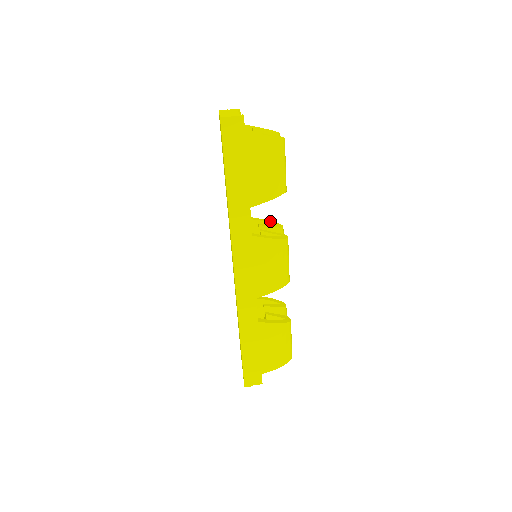
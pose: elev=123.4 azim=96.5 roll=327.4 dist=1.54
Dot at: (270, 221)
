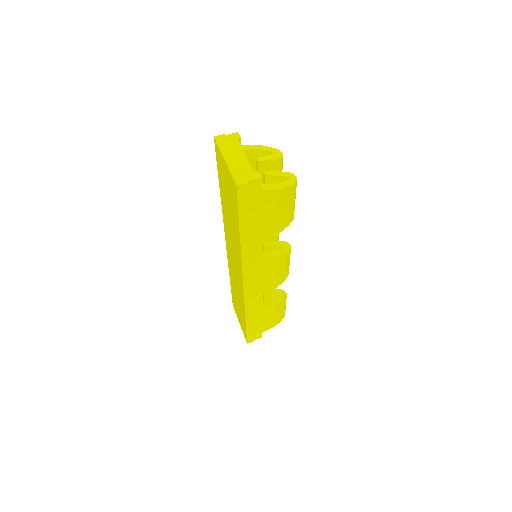
Dot at: occluded
